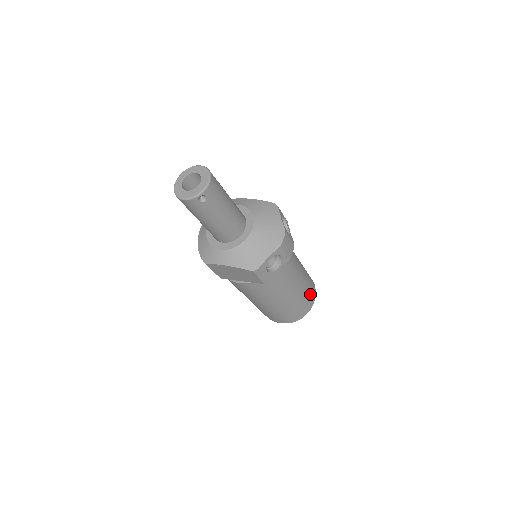
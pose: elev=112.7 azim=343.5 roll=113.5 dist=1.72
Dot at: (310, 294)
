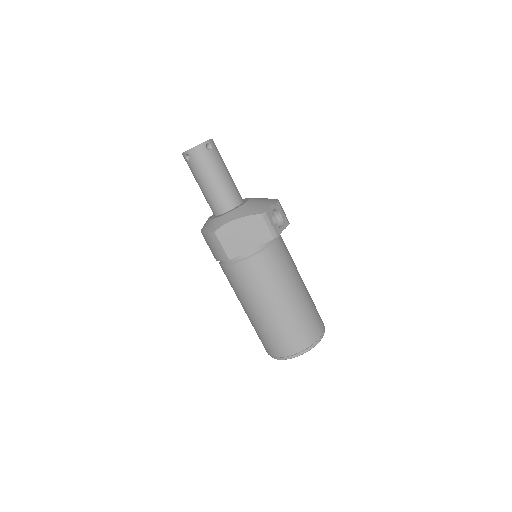
Dot at: (317, 312)
